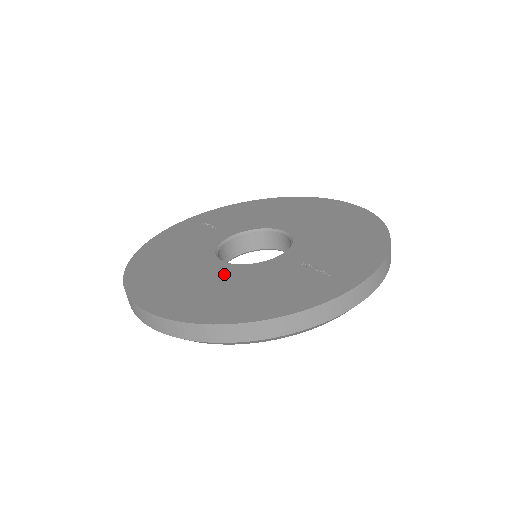
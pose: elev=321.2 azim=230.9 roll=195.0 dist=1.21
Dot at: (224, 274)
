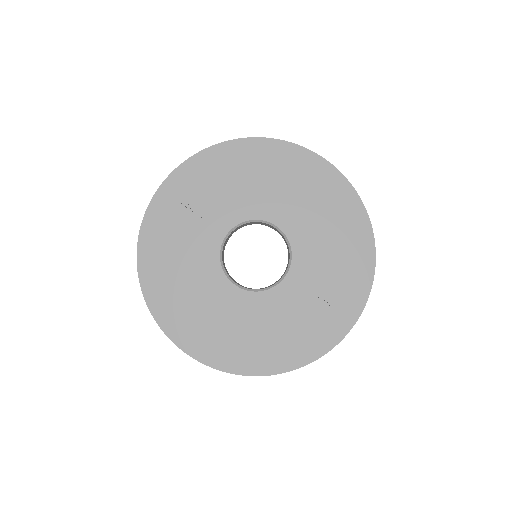
Dot at: (246, 309)
